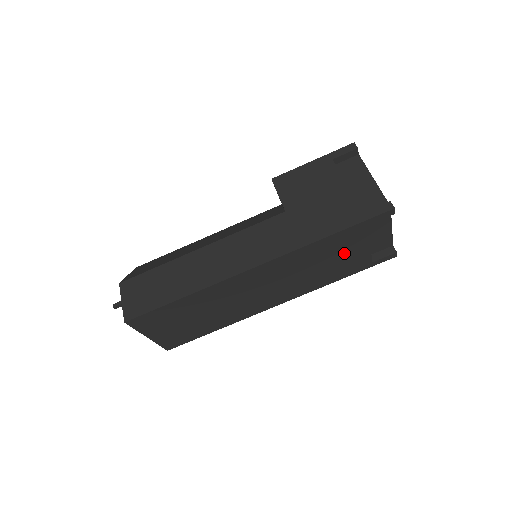
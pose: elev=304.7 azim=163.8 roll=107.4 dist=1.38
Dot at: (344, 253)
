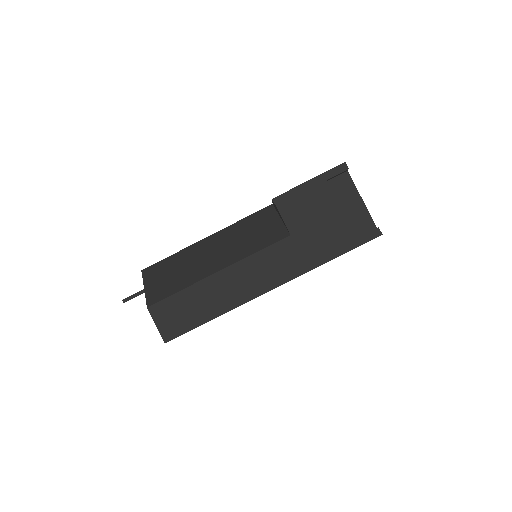
Dot at: occluded
